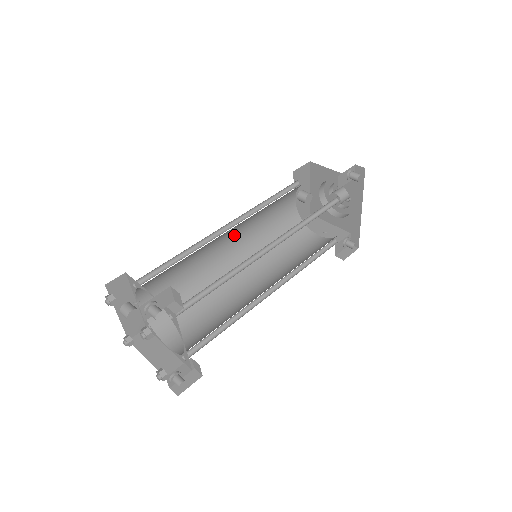
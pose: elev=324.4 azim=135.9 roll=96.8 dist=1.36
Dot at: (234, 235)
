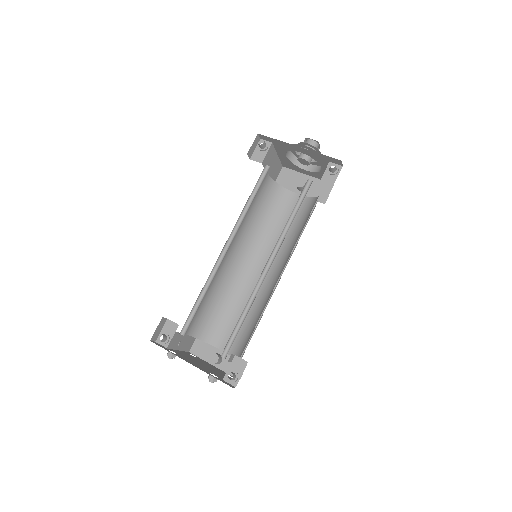
Dot at: (261, 259)
